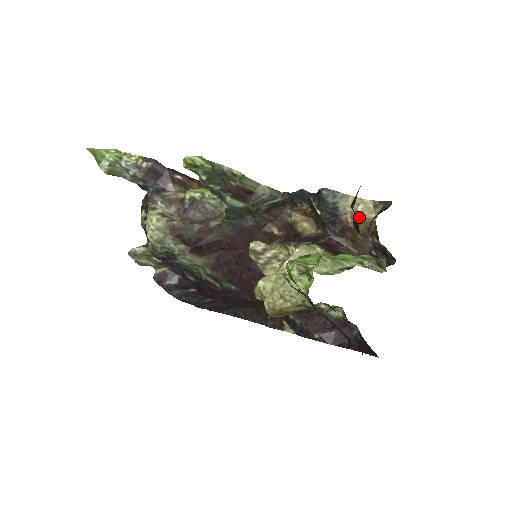
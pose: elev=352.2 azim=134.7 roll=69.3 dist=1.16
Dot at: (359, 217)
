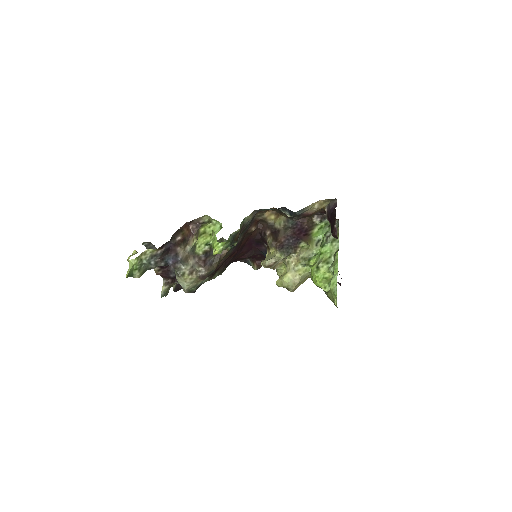
Dot at: (316, 210)
